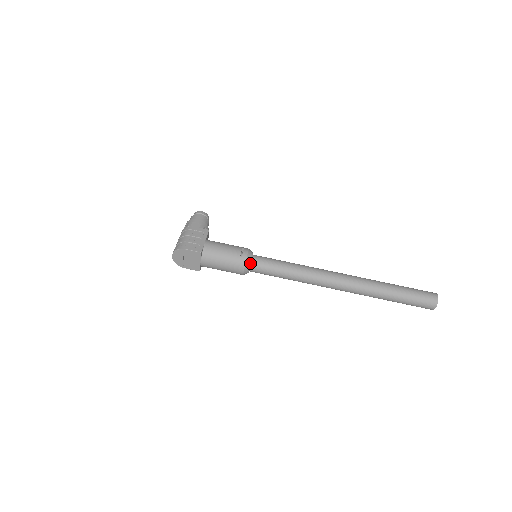
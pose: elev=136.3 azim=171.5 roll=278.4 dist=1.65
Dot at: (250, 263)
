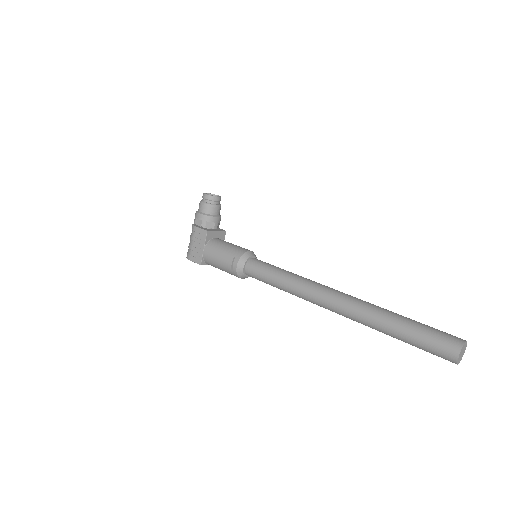
Dot at: (243, 275)
